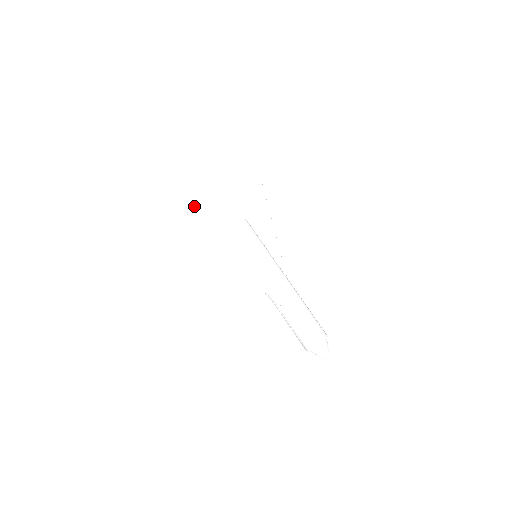
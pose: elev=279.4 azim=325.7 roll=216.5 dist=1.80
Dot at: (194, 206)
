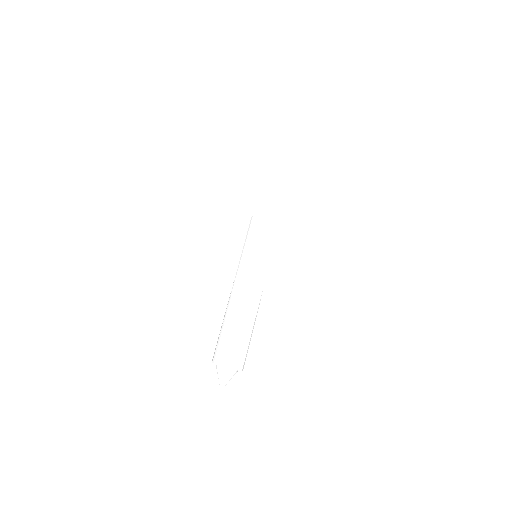
Dot at: (241, 182)
